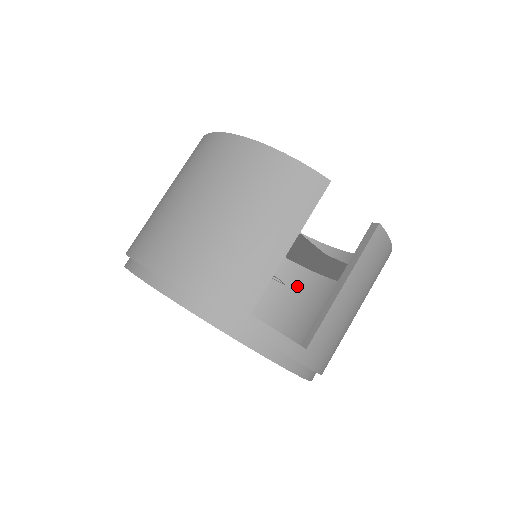
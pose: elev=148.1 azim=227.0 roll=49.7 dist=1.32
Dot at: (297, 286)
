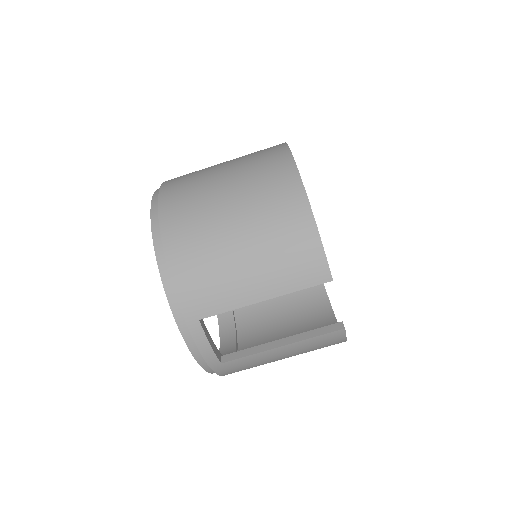
Dot at: occluded
